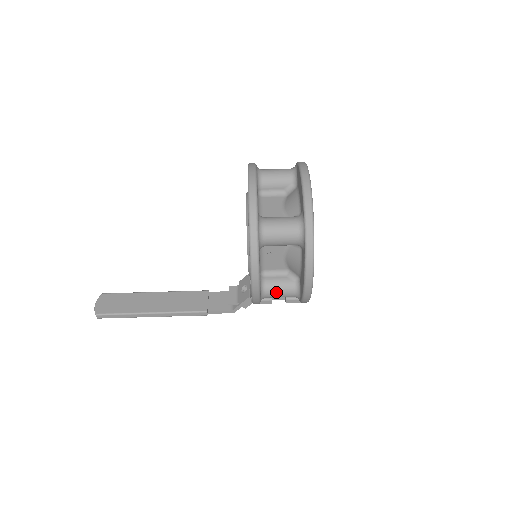
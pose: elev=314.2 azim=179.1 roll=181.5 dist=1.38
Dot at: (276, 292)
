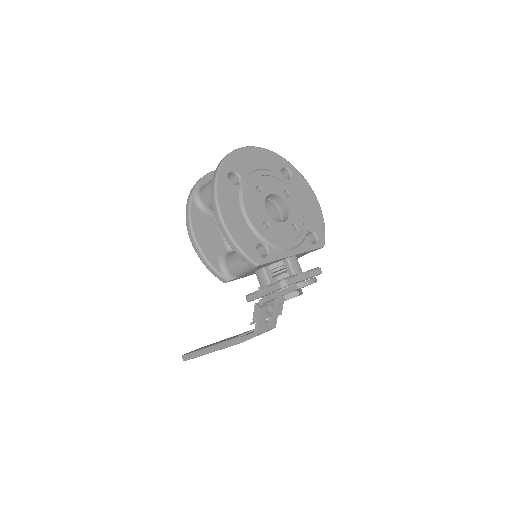
Dot at: (232, 261)
